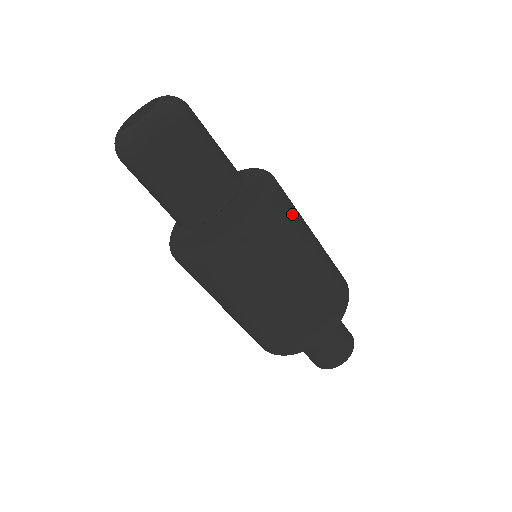
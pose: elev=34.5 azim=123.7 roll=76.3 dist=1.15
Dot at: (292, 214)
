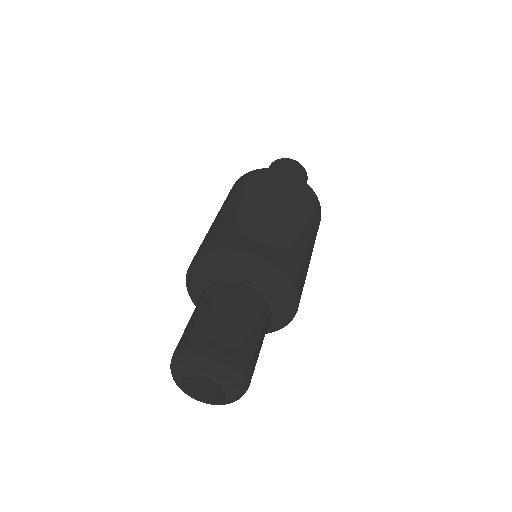
Dot at: occluded
